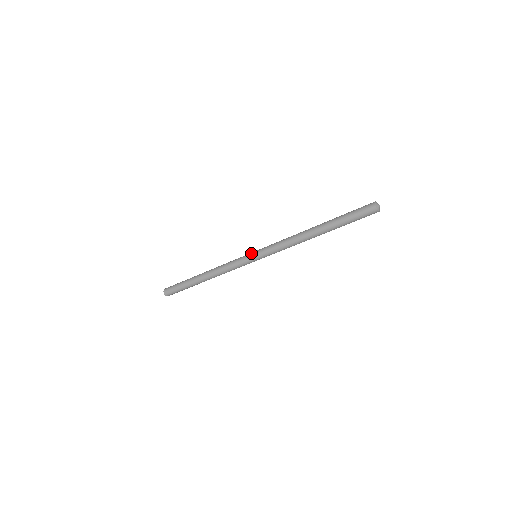
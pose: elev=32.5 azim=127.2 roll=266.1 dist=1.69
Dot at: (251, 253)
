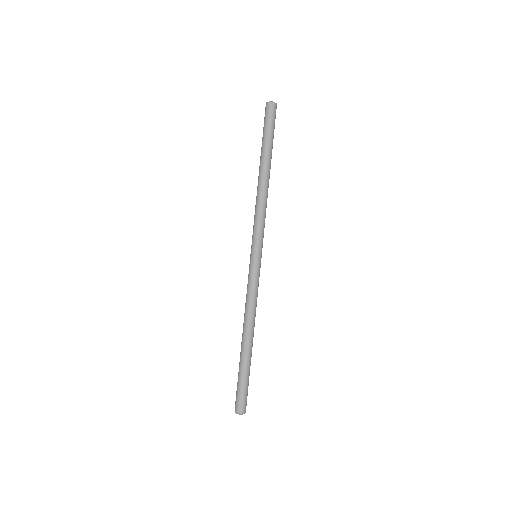
Dot at: occluded
